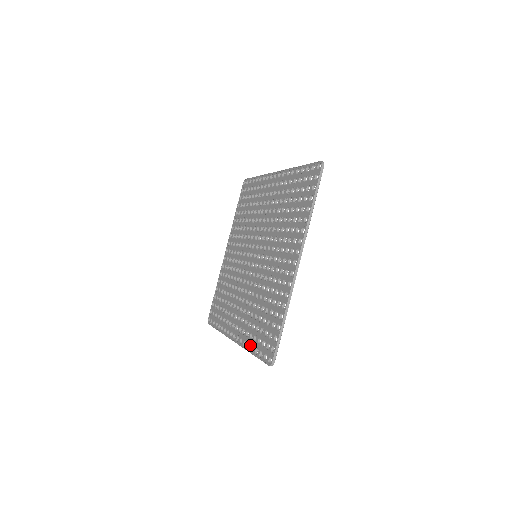
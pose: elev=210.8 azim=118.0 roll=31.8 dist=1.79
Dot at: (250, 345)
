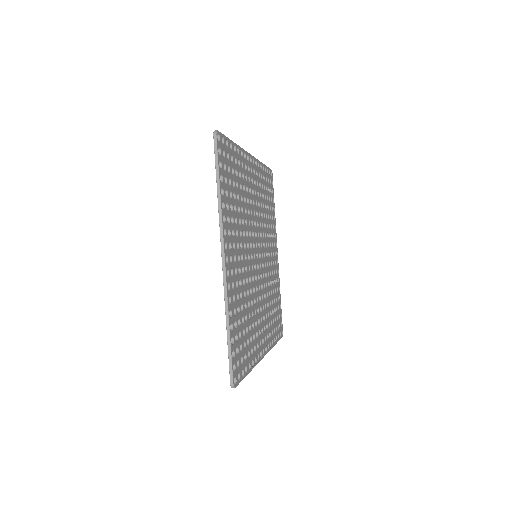
Dot at: occluded
